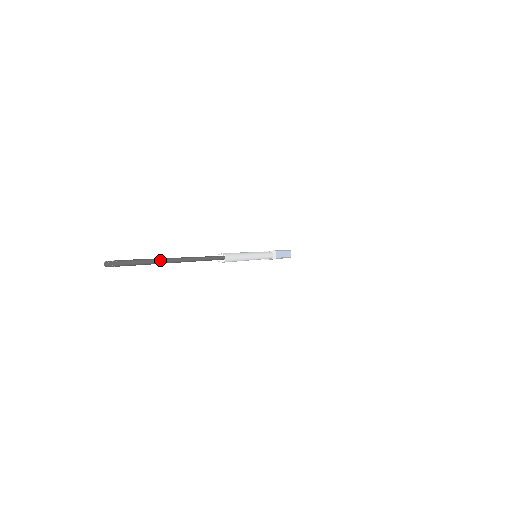
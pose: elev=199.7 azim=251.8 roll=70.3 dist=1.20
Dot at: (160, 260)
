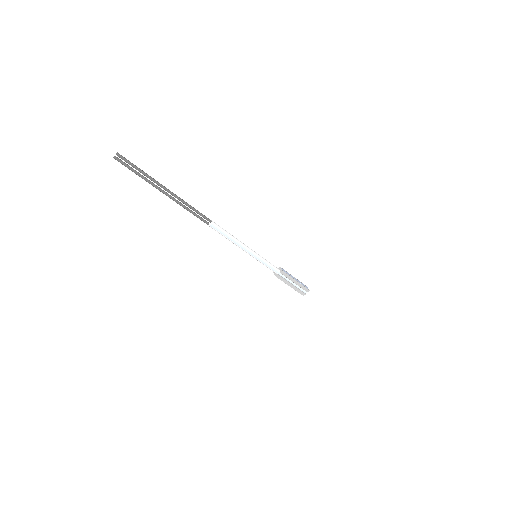
Dot at: occluded
